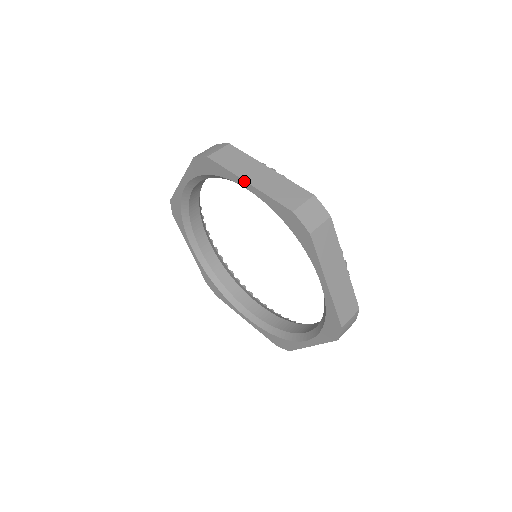
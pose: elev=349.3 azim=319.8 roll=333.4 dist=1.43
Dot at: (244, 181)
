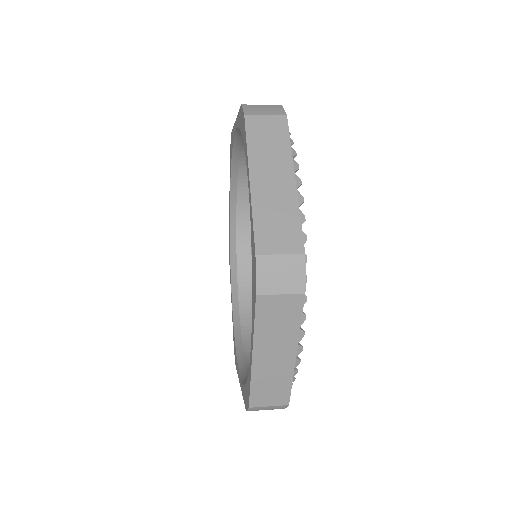
Dot at: (235, 122)
